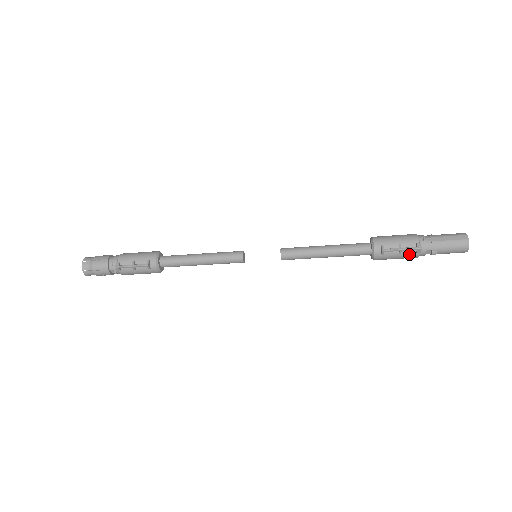
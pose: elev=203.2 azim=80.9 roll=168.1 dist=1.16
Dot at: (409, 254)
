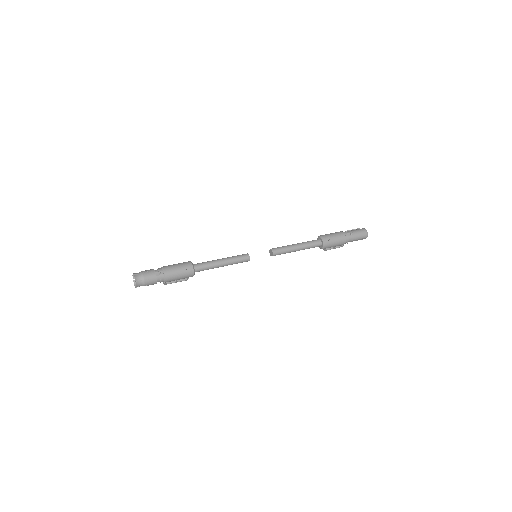
Dot at: occluded
